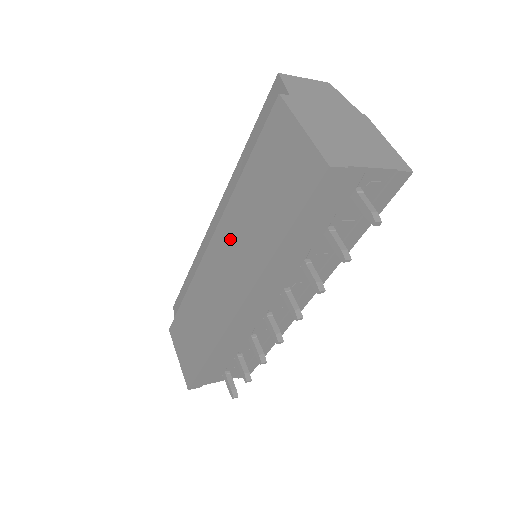
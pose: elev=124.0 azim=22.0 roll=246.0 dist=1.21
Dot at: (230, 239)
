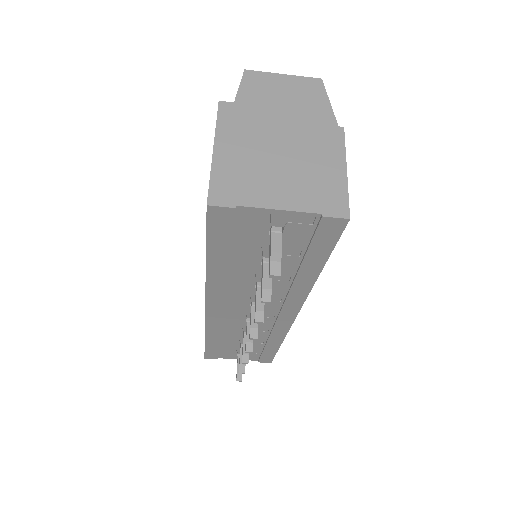
Dot at: occluded
